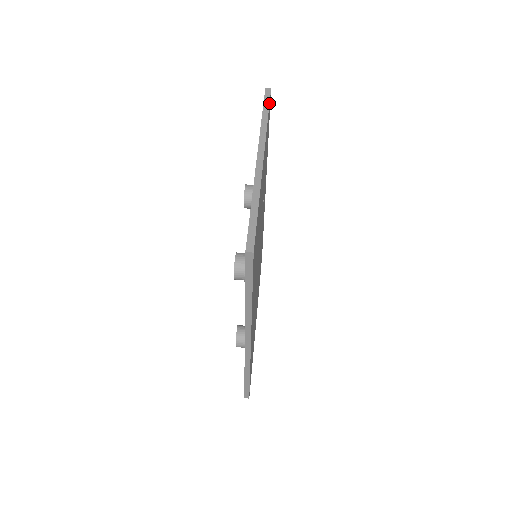
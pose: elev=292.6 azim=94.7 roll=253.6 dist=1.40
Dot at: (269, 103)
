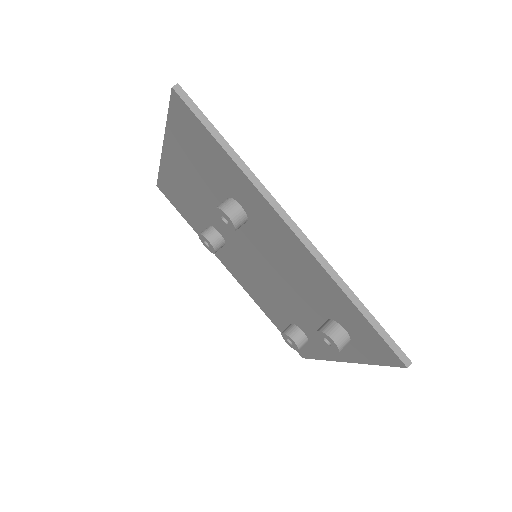
Dot at: occluded
